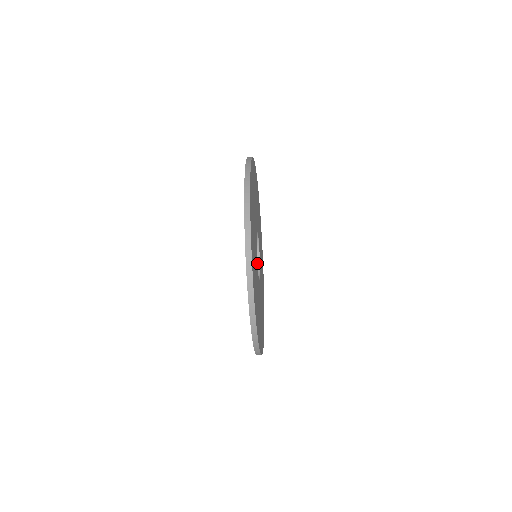
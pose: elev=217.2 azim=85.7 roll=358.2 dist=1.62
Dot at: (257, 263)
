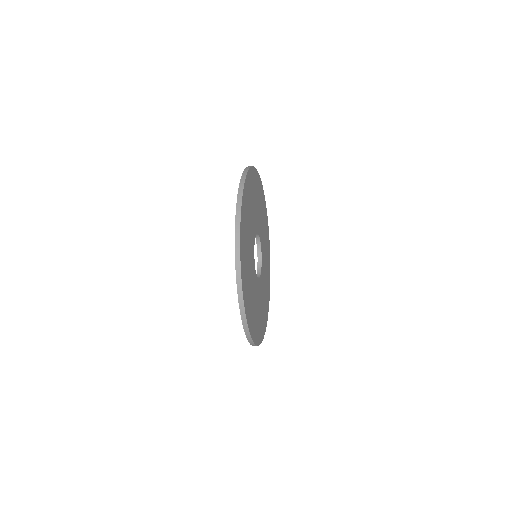
Dot at: (257, 237)
